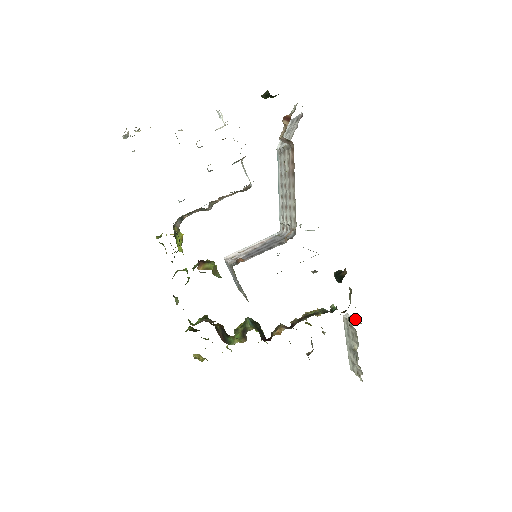
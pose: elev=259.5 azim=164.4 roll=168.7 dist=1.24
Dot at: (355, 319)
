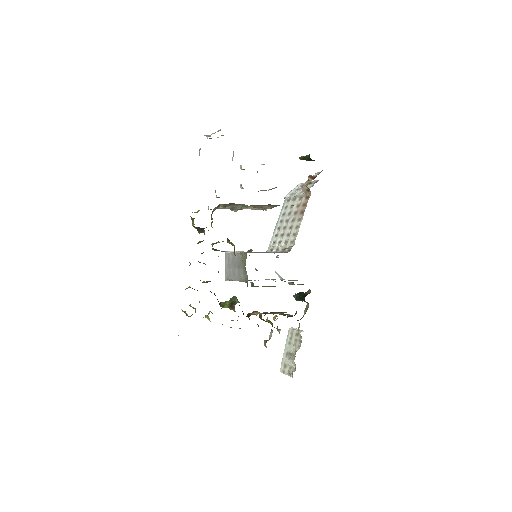
Dot at: (302, 330)
